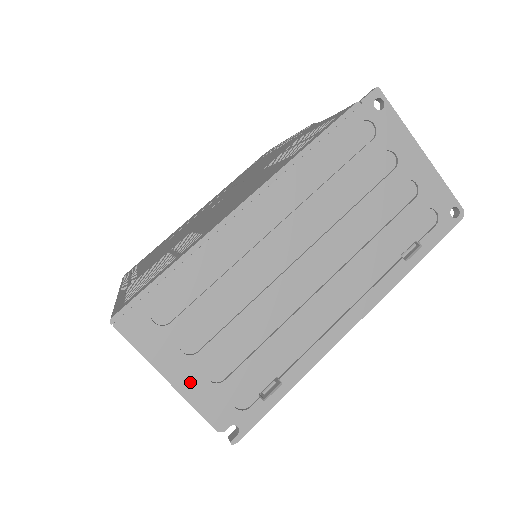
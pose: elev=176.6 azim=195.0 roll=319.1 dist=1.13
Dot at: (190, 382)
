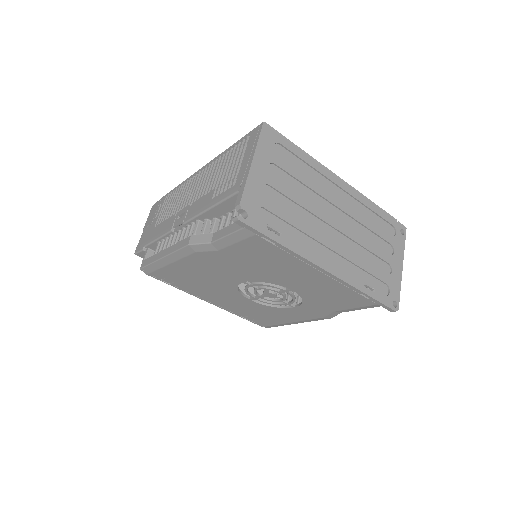
Dot at: (257, 176)
